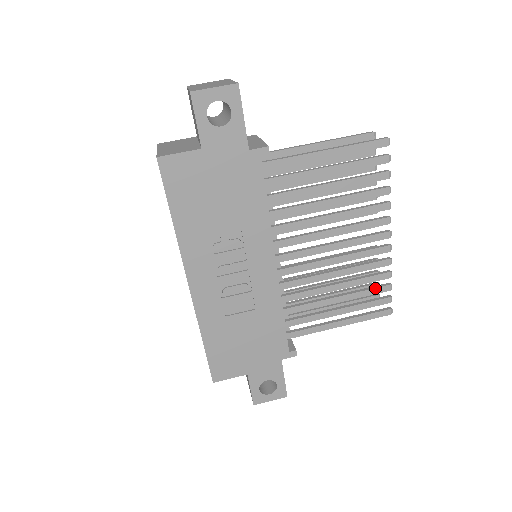
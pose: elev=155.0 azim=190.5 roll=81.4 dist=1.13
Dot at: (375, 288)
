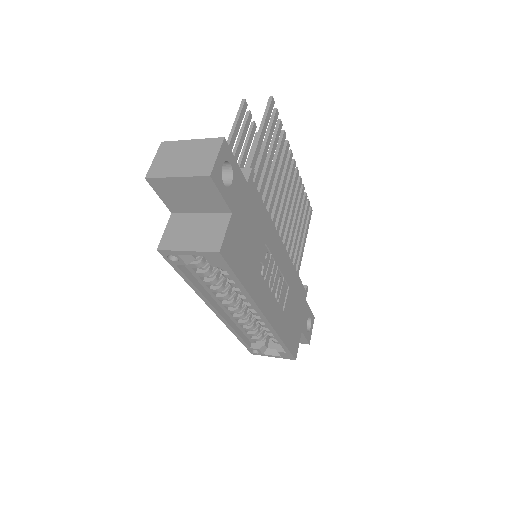
Dot at: (304, 203)
